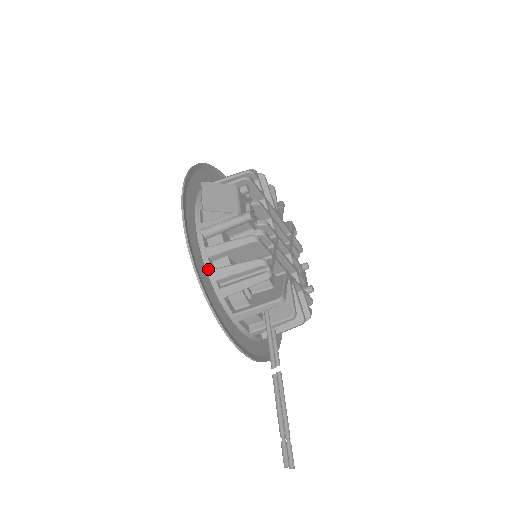
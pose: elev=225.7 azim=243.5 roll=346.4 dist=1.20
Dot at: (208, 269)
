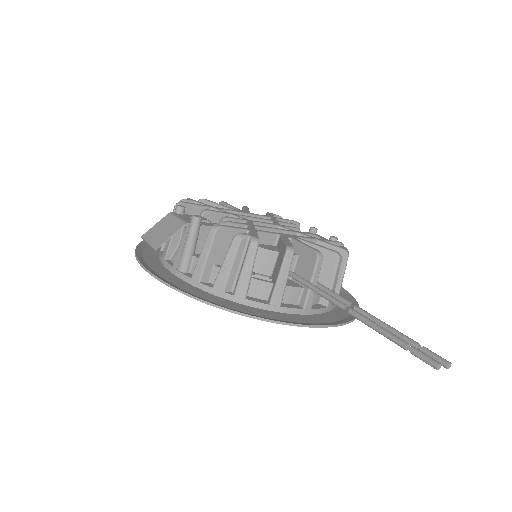
Dot at: (209, 290)
